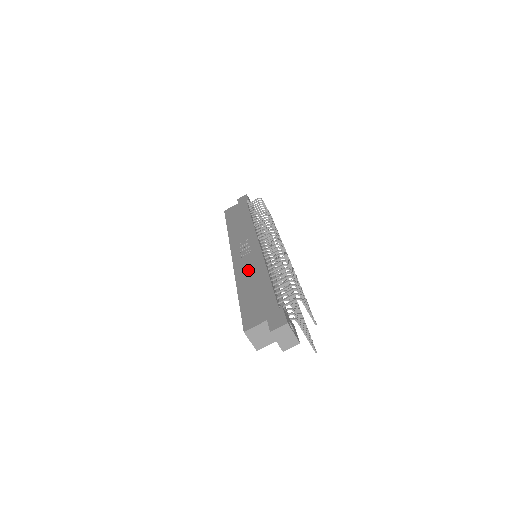
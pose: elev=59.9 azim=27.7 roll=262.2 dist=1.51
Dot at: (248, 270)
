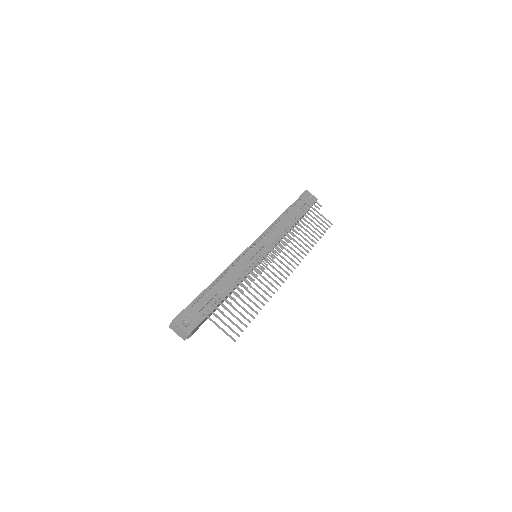
Dot at: occluded
